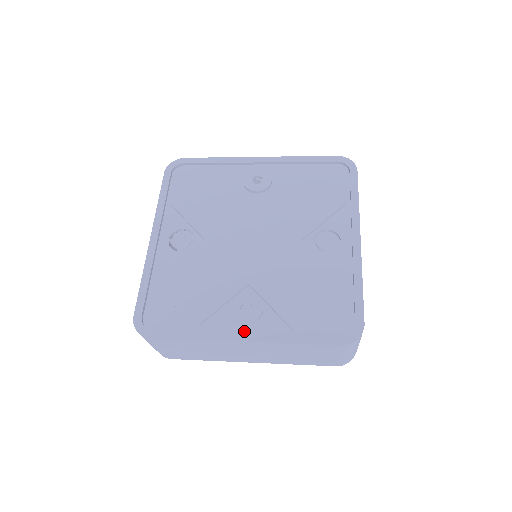
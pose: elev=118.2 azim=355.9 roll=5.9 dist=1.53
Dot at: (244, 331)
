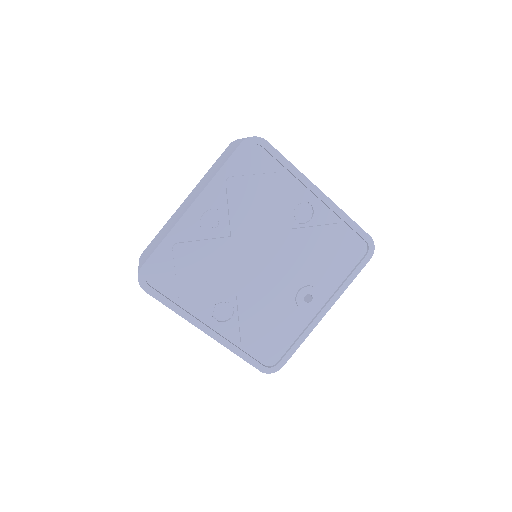
Dot at: (319, 308)
